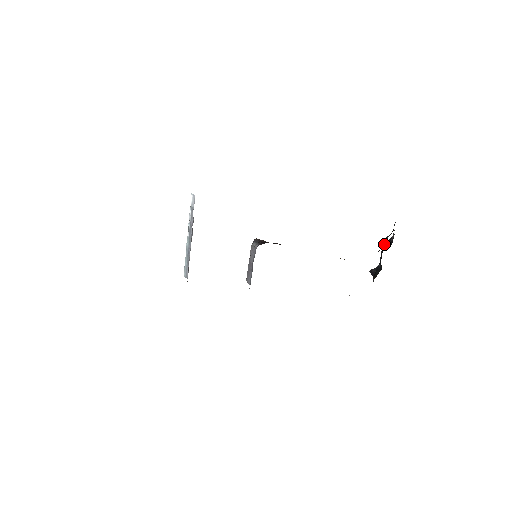
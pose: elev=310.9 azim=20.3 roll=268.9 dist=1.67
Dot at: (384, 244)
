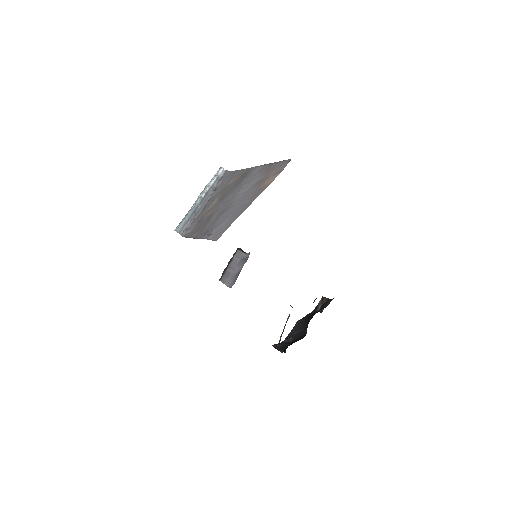
Dot at: (315, 311)
